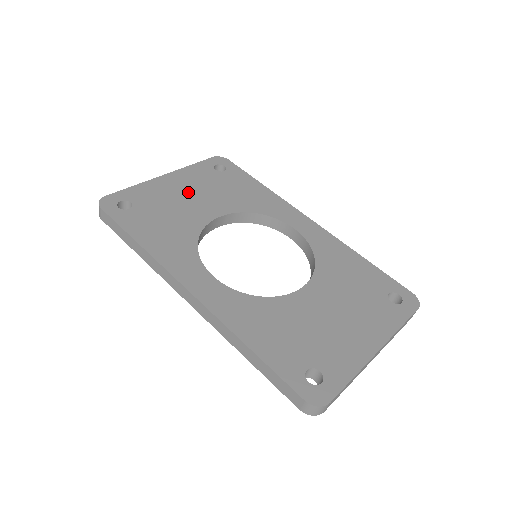
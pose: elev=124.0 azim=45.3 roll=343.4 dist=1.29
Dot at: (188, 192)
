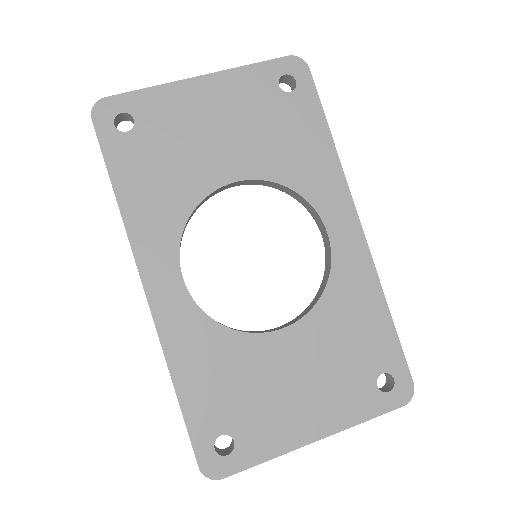
Dot at: (218, 121)
